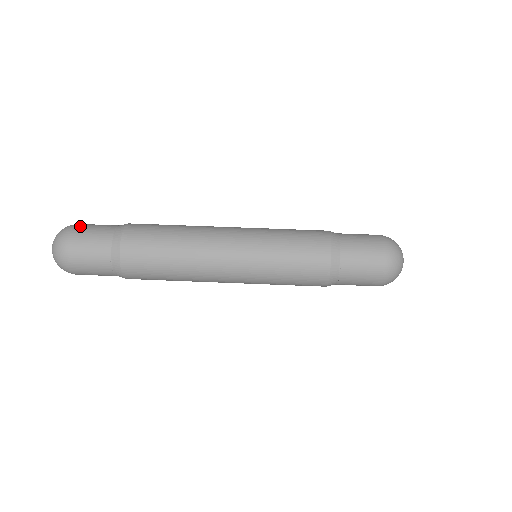
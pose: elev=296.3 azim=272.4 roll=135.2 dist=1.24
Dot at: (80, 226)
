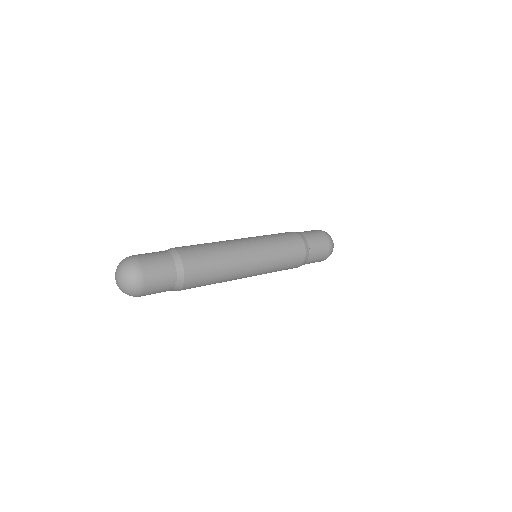
Dot at: occluded
